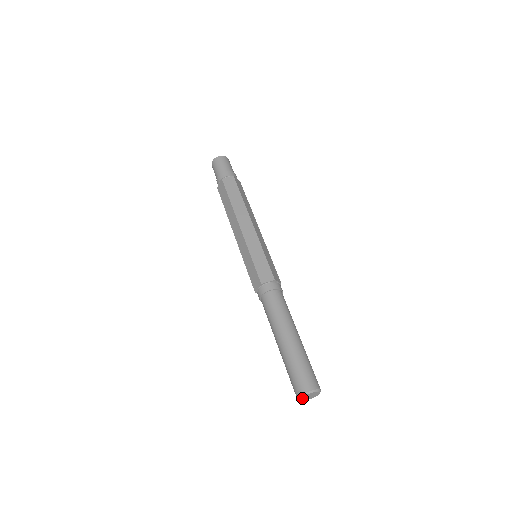
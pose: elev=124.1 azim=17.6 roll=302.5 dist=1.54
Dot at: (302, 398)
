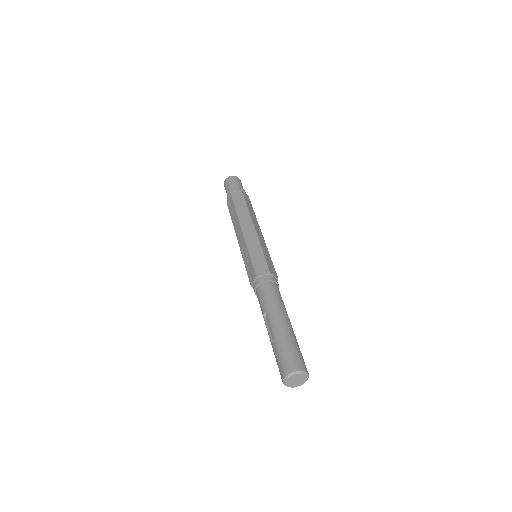
Dot at: (293, 376)
